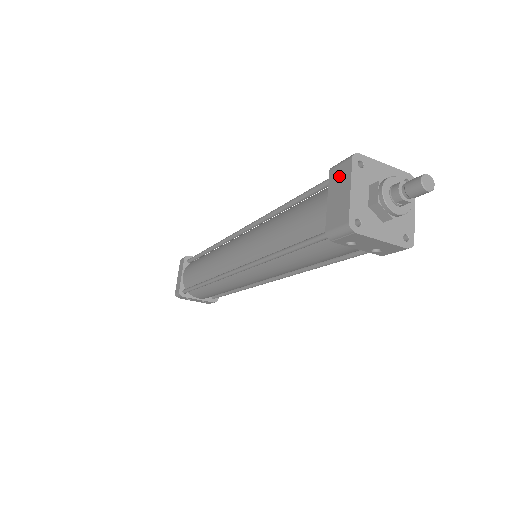
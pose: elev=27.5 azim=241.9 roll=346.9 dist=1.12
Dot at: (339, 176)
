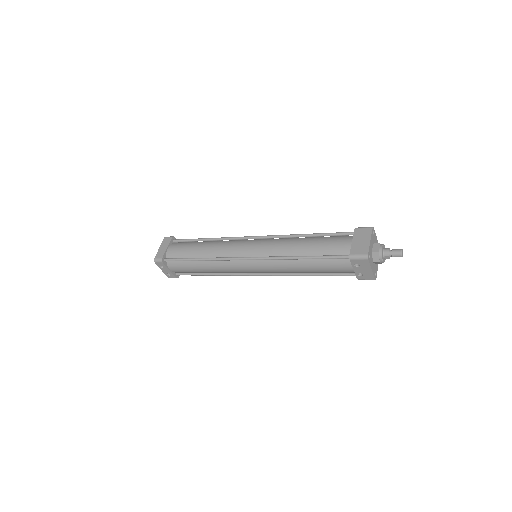
Dot at: (362, 233)
